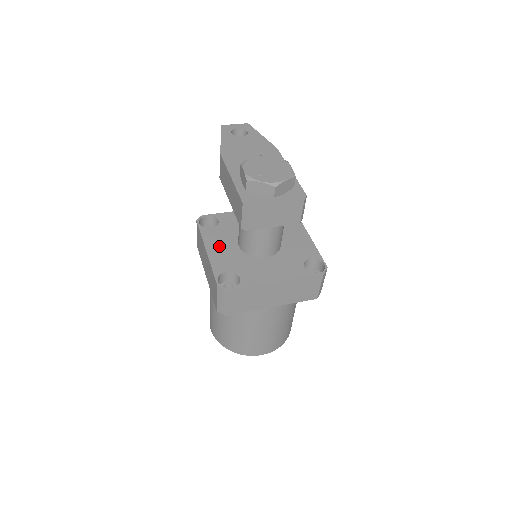
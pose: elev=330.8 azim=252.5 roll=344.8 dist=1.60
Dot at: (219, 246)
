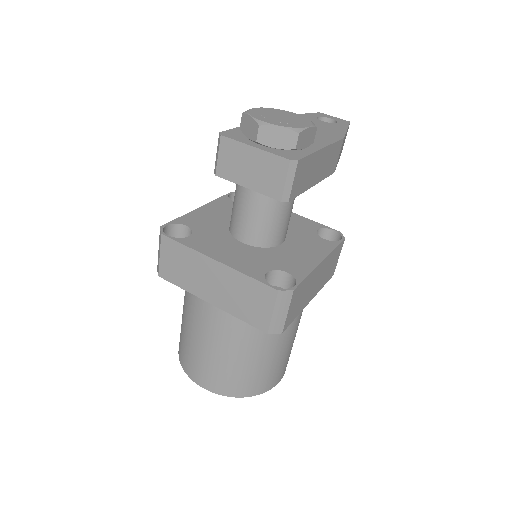
Dot at: (216, 212)
